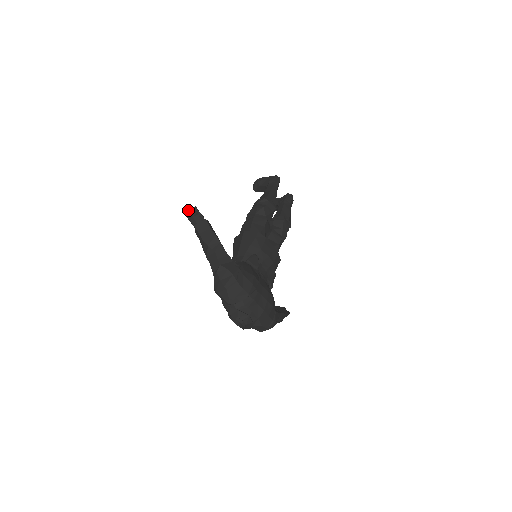
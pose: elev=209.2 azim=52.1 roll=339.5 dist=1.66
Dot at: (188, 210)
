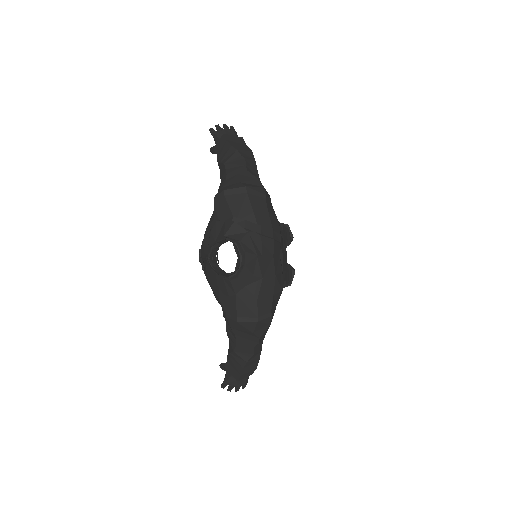
Dot at: (219, 126)
